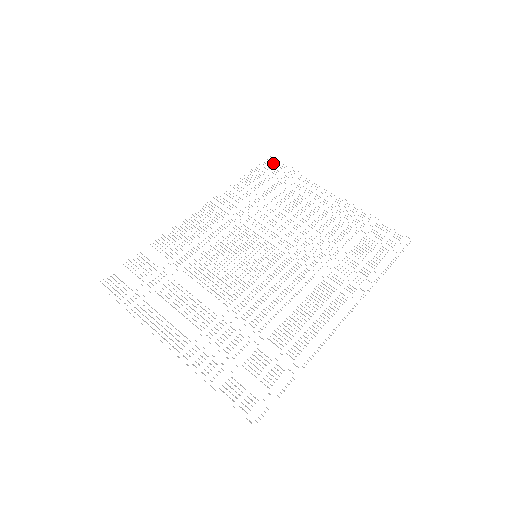
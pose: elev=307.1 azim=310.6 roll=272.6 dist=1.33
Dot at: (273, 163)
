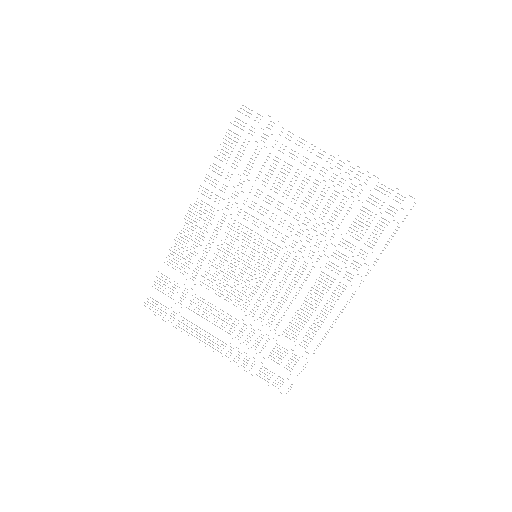
Dot at: (245, 115)
